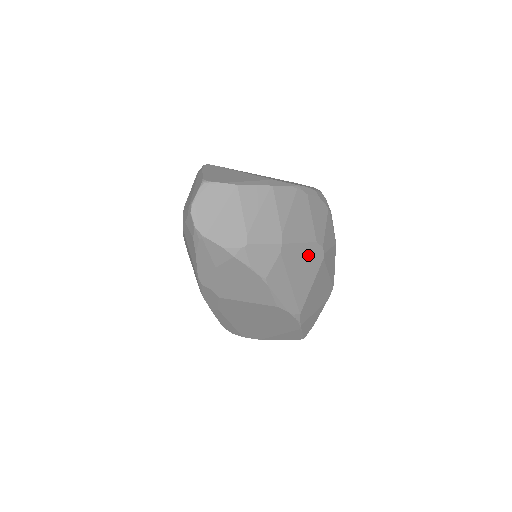
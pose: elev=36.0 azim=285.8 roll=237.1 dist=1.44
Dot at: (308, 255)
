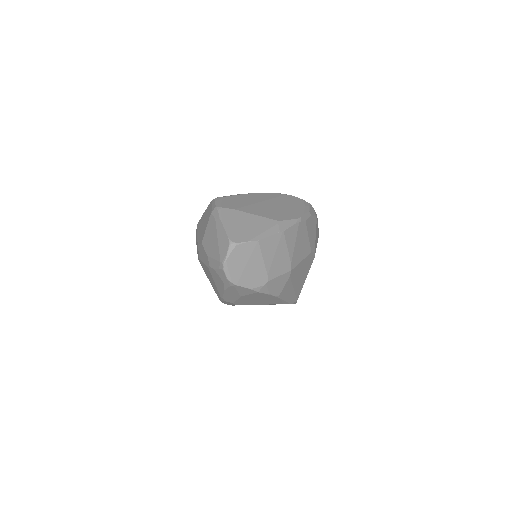
Dot at: (305, 264)
